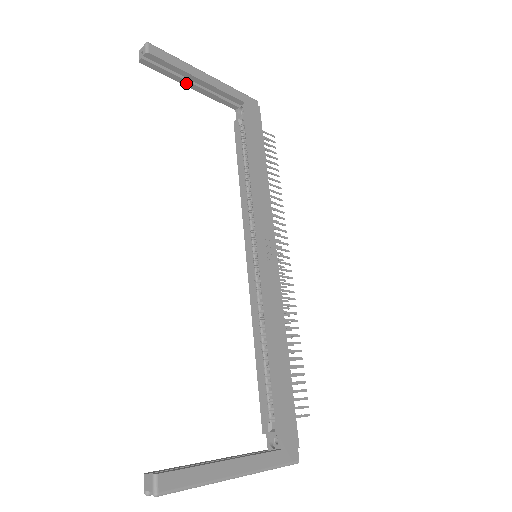
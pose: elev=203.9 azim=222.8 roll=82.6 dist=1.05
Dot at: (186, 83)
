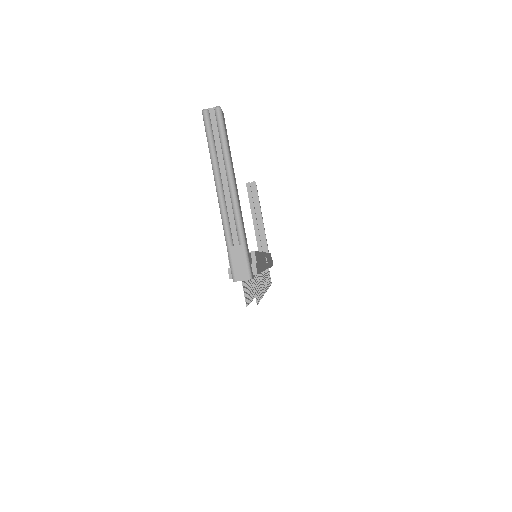
Dot at: (253, 214)
